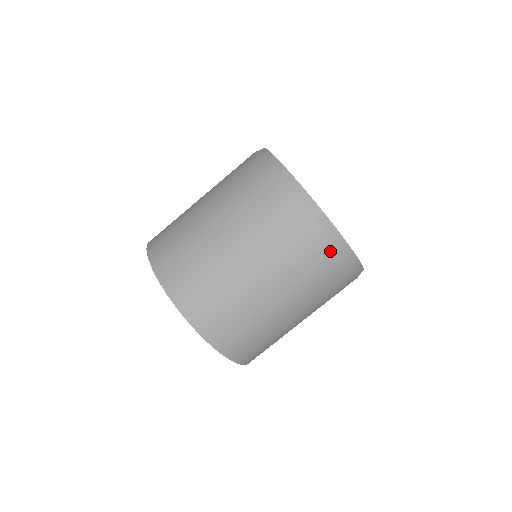
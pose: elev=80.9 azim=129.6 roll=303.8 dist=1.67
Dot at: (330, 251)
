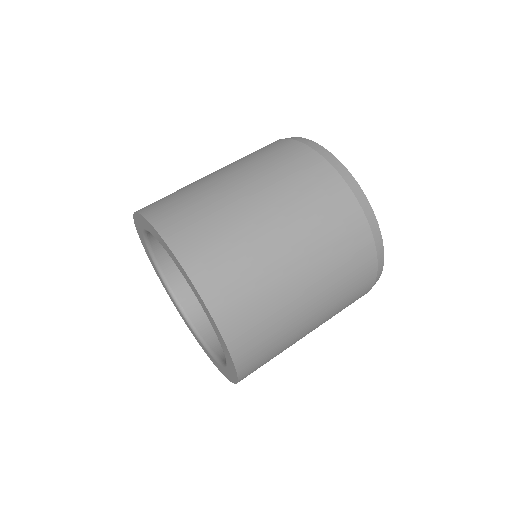
Dot at: (368, 244)
